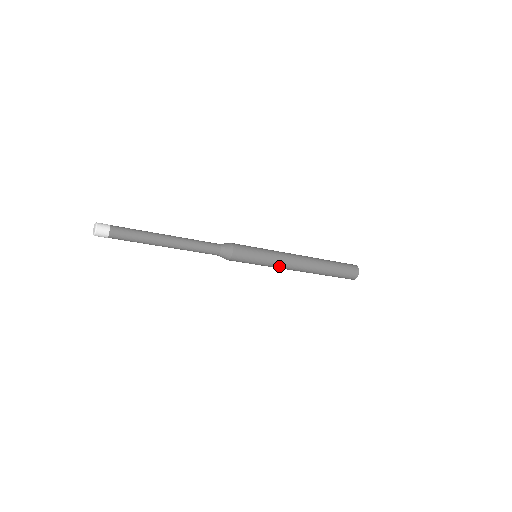
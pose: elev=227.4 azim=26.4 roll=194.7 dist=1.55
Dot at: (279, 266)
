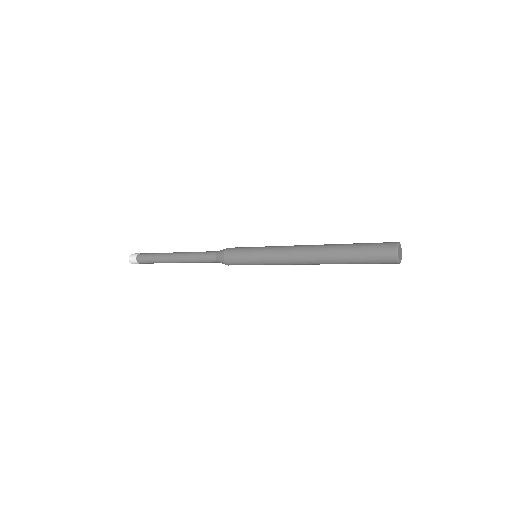
Dot at: (281, 264)
